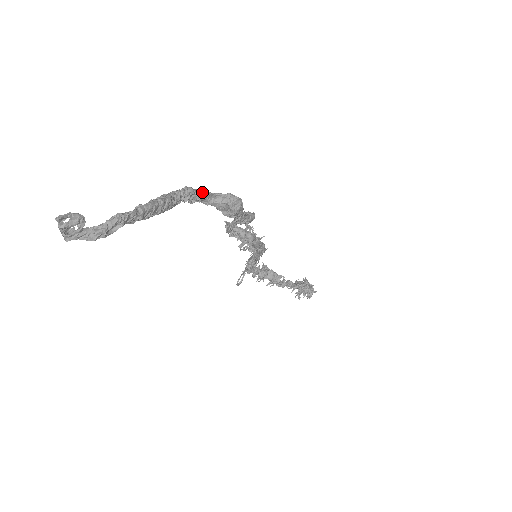
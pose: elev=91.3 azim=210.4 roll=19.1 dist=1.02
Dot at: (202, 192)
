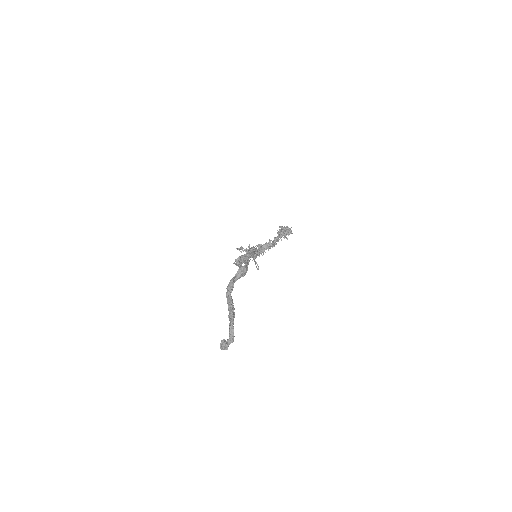
Dot at: (231, 282)
